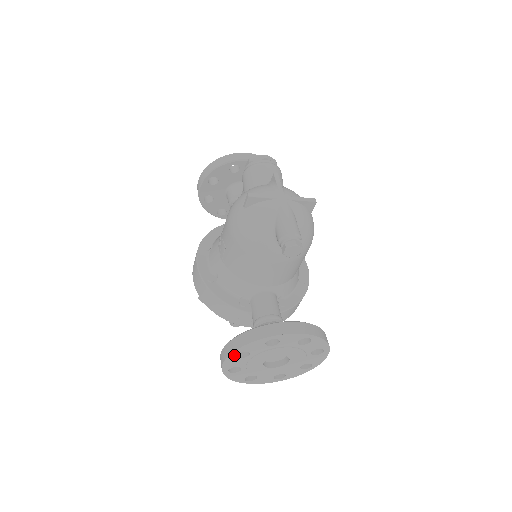
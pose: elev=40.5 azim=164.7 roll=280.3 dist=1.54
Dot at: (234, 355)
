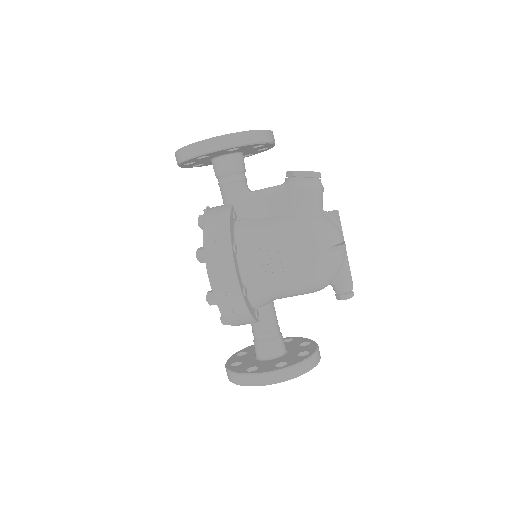
Dot at: (283, 380)
